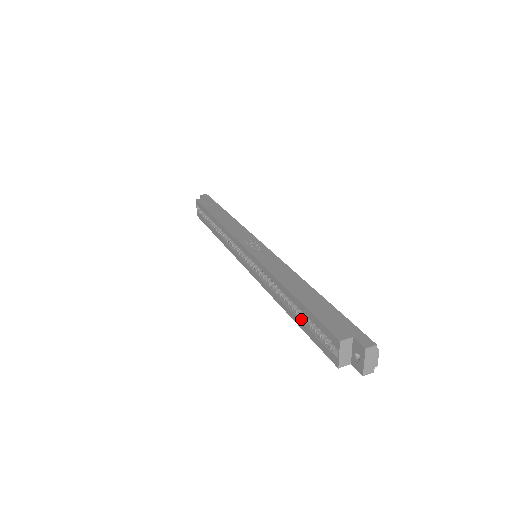
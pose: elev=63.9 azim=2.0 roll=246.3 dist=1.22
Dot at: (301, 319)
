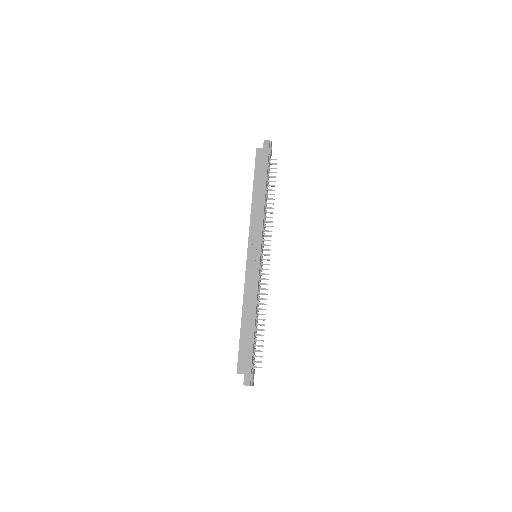
Dot at: occluded
